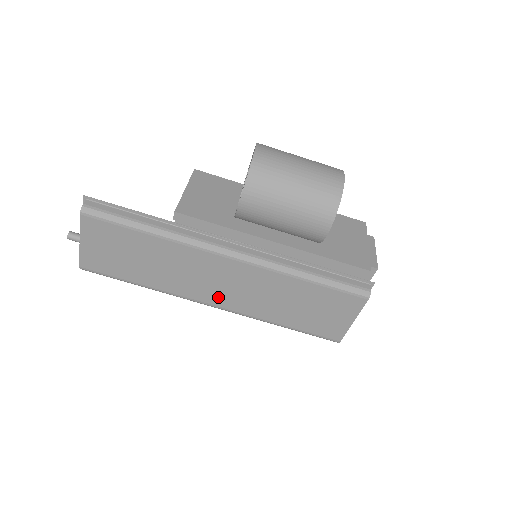
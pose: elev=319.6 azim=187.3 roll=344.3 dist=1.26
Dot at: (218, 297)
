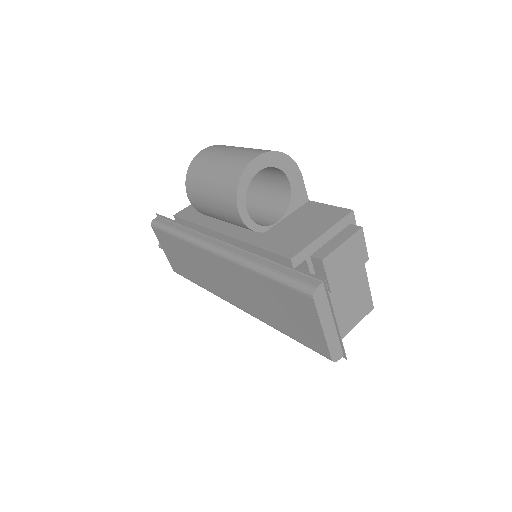
Dot at: (233, 296)
